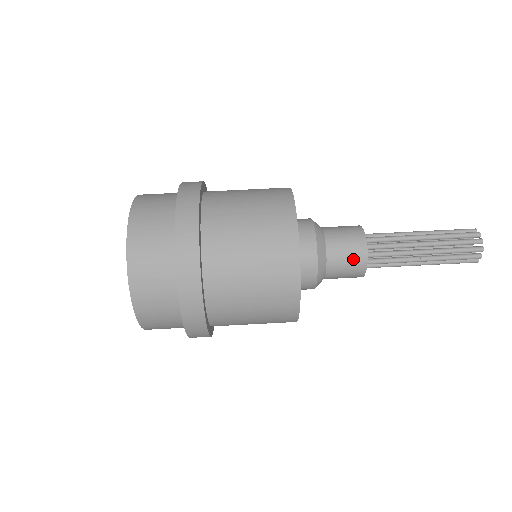
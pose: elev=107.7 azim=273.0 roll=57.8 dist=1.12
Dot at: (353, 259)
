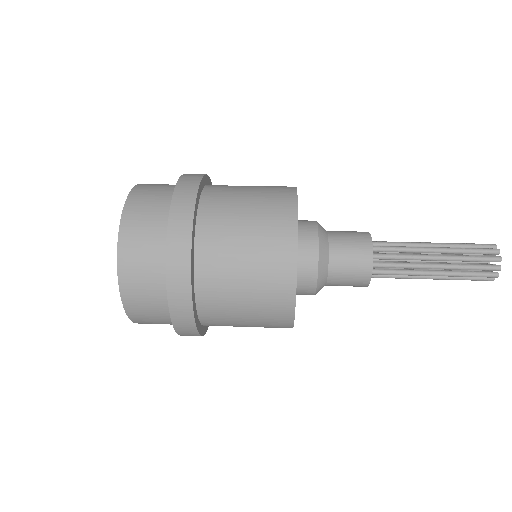
Dot at: (357, 269)
